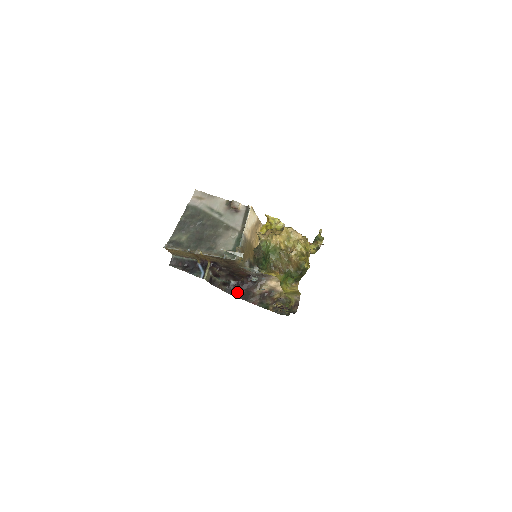
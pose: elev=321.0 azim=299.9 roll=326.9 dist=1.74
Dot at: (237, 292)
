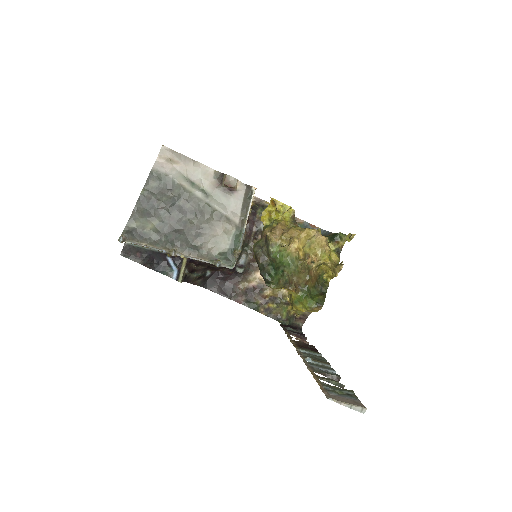
Dot at: (215, 285)
